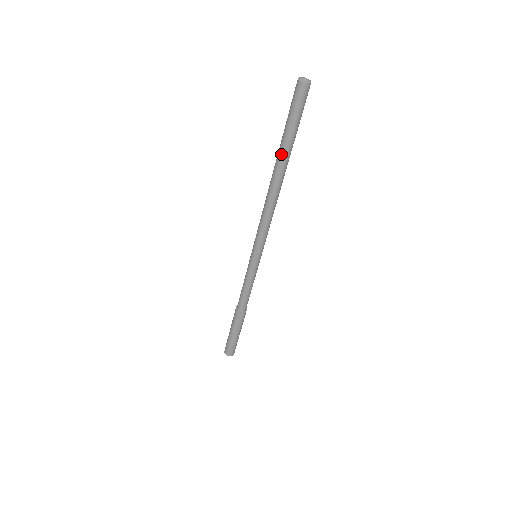
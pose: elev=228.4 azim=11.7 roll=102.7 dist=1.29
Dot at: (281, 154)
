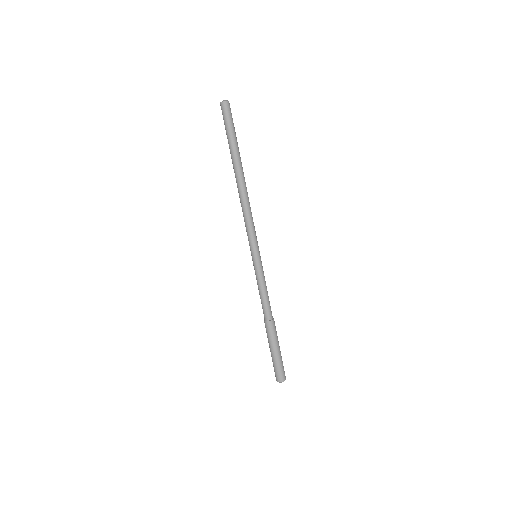
Dot at: (234, 157)
